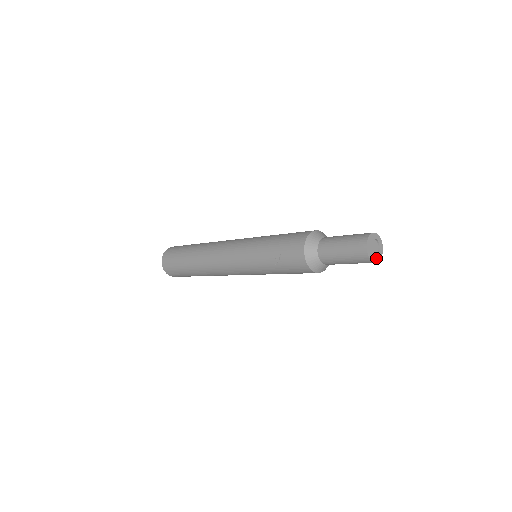
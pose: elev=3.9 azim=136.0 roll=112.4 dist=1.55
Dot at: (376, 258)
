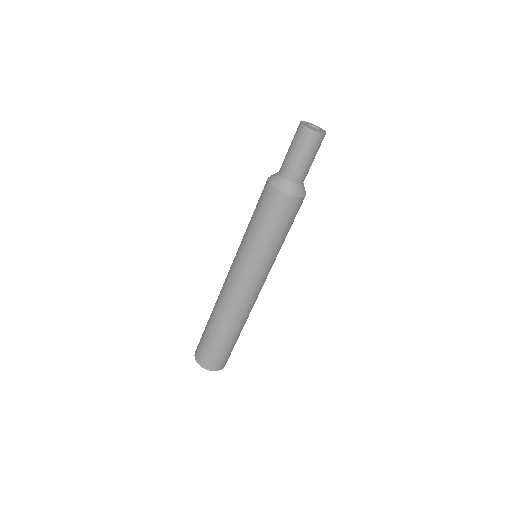
Dot at: (310, 128)
